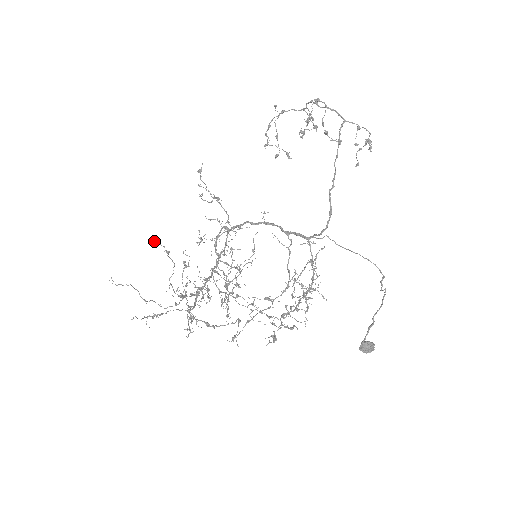
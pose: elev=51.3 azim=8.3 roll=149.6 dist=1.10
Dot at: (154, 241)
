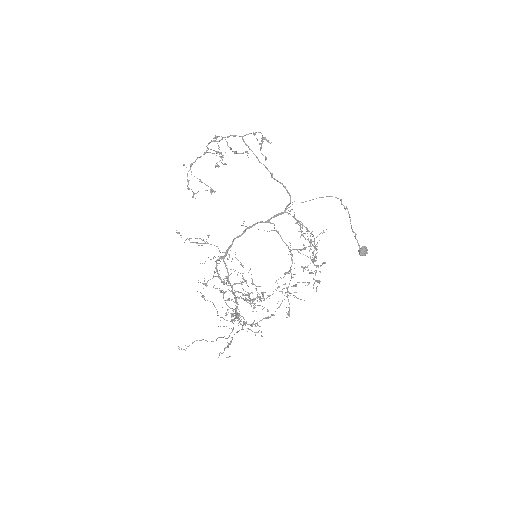
Dot at: occluded
